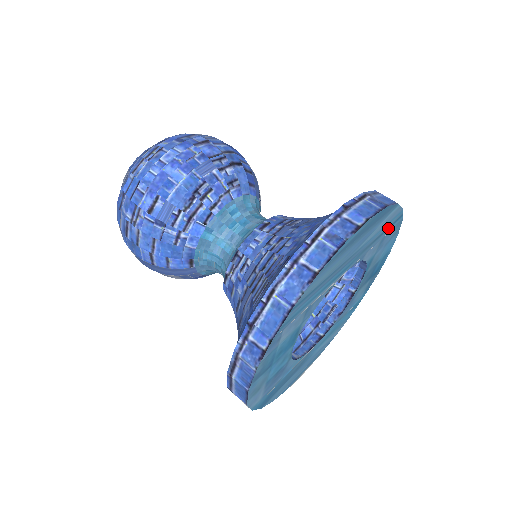
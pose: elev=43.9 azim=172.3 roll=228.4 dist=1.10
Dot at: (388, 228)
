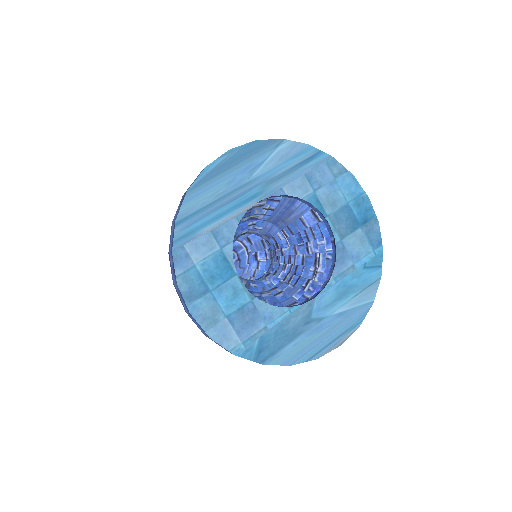
Dot at: (303, 164)
